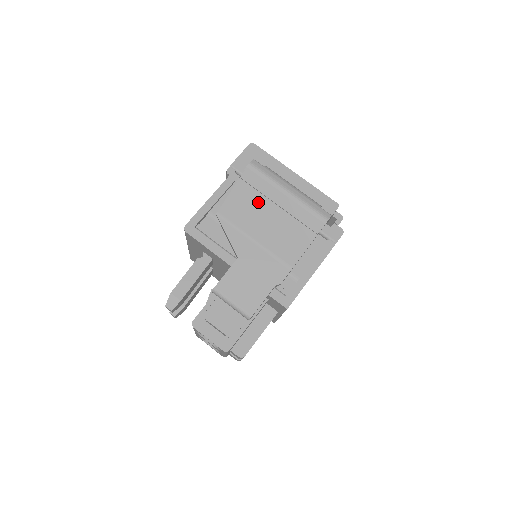
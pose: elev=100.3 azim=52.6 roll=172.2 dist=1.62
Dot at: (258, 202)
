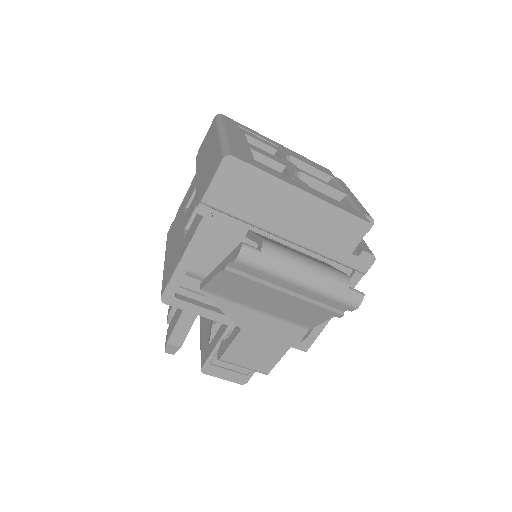
Dot at: (258, 286)
